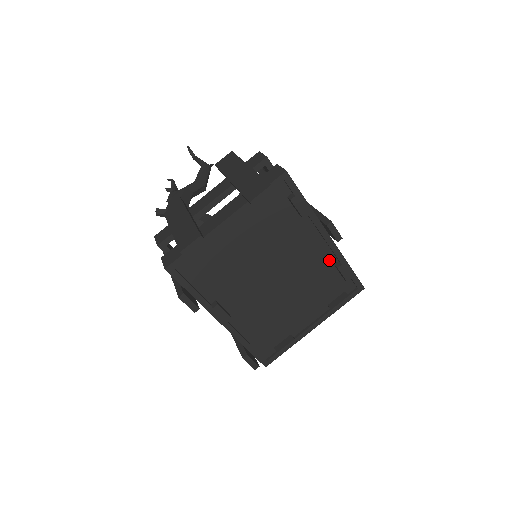
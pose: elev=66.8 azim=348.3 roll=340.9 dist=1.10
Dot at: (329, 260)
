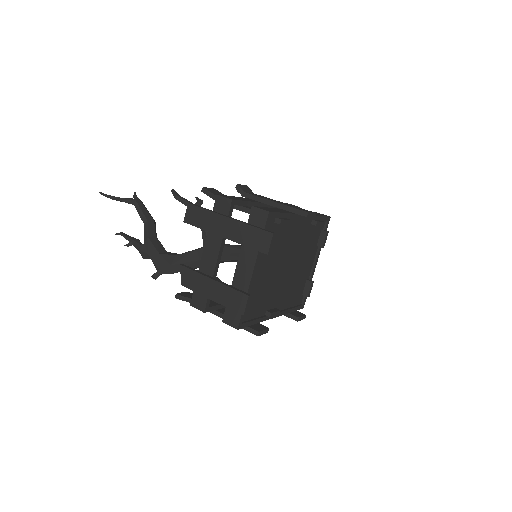
Dot at: (308, 225)
